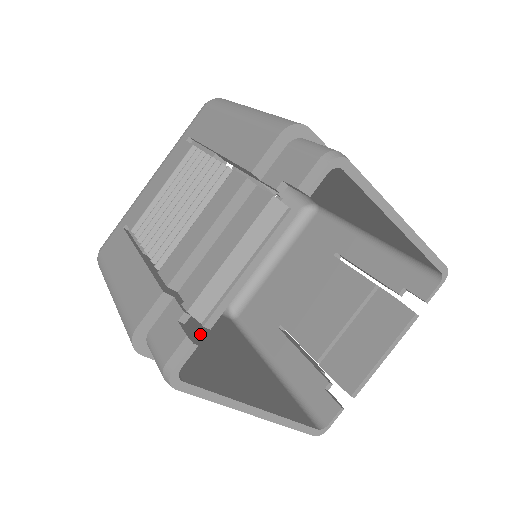
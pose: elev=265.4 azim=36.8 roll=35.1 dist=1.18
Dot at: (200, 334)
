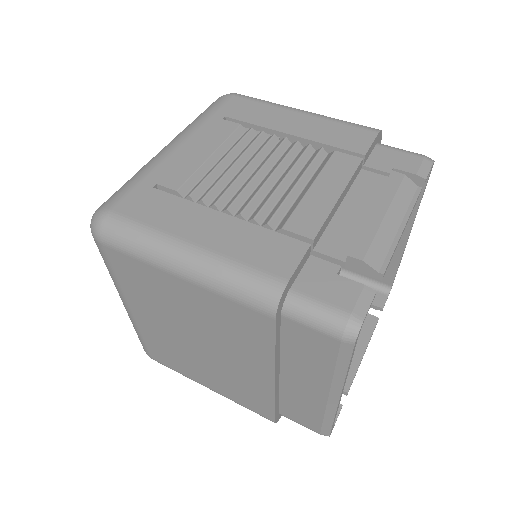
Dot at: occluded
